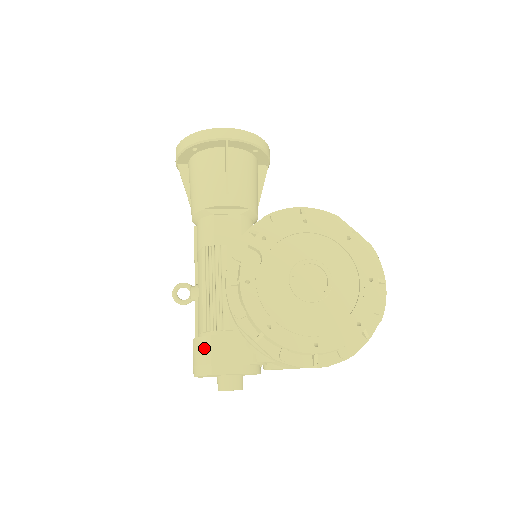
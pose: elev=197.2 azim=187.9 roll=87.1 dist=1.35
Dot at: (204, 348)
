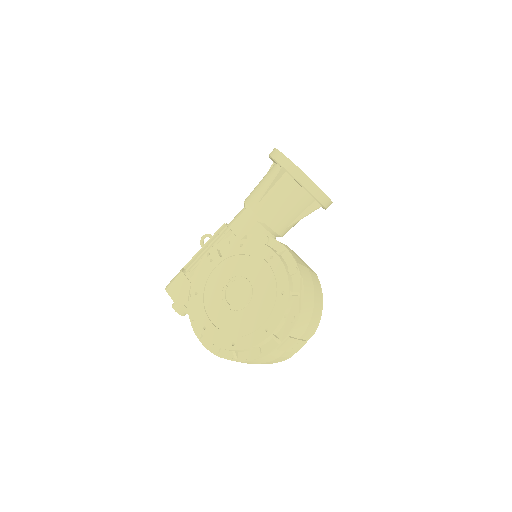
Dot at: (177, 275)
